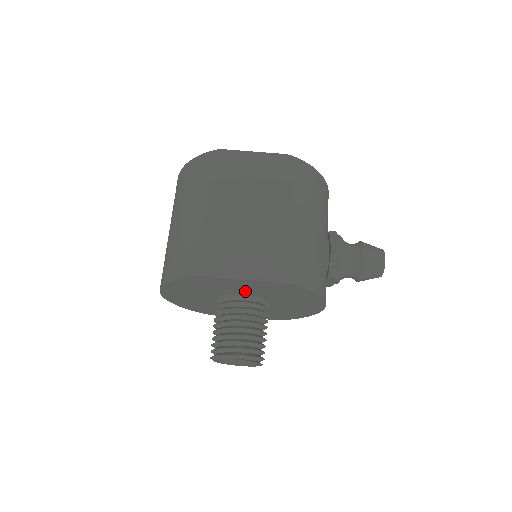
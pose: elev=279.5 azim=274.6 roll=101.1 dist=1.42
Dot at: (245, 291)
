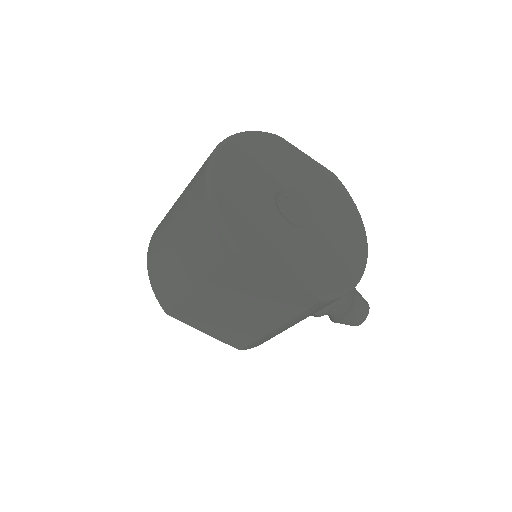
Dot at: occluded
